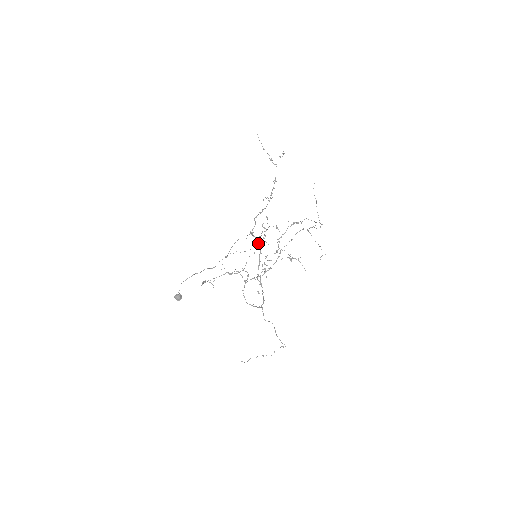
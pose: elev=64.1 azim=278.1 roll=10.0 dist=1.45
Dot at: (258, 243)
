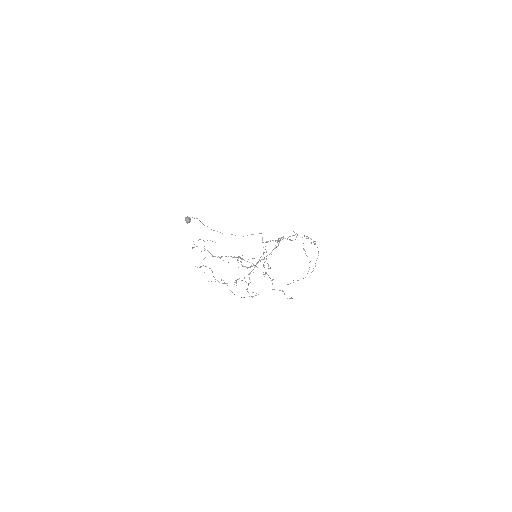
Dot at: occluded
